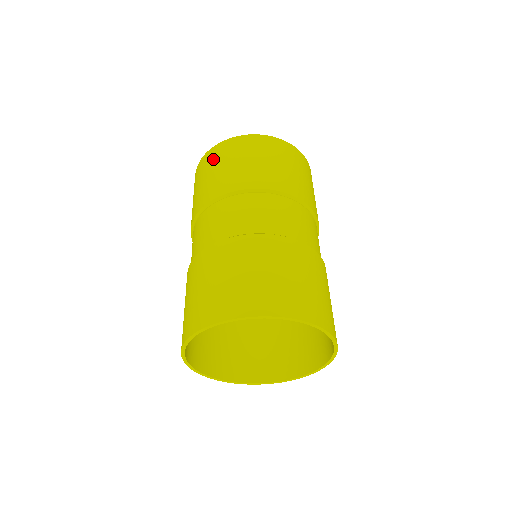
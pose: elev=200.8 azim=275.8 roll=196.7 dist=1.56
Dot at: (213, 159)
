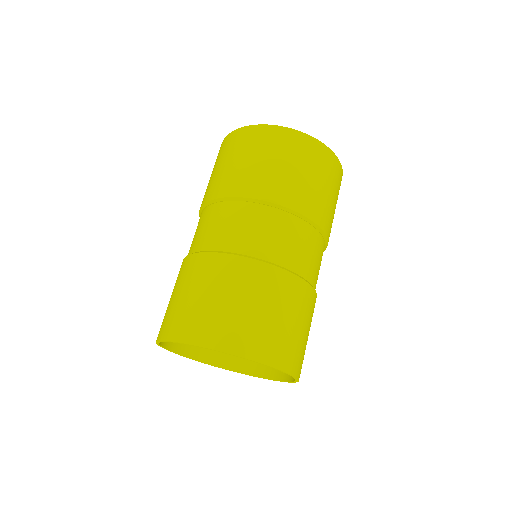
Dot at: occluded
